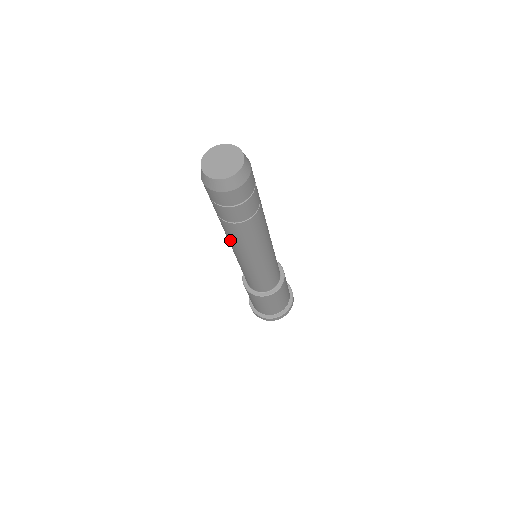
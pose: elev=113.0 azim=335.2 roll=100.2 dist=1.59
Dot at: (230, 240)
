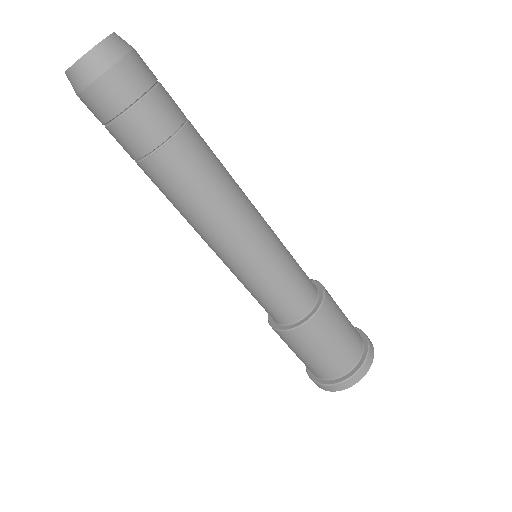
Dot at: (203, 199)
